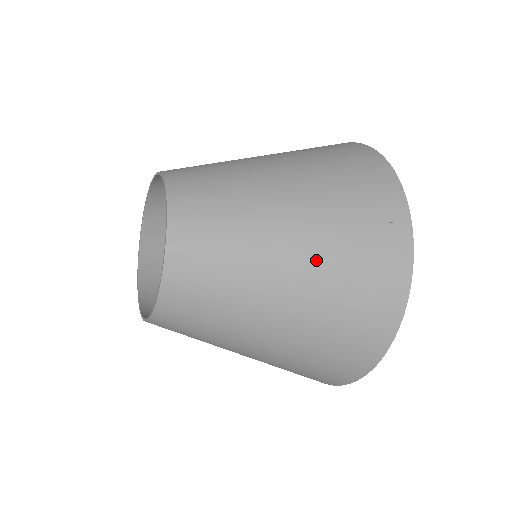
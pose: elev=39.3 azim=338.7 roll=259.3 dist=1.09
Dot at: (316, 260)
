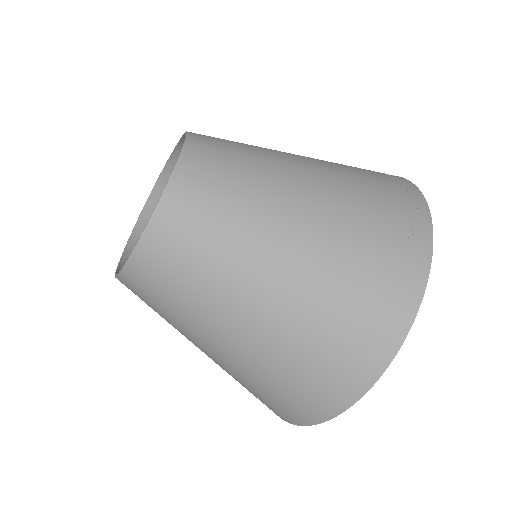
Dot at: (325, 236)
